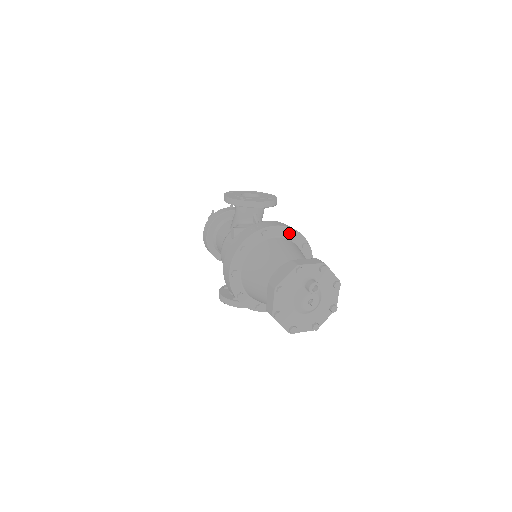
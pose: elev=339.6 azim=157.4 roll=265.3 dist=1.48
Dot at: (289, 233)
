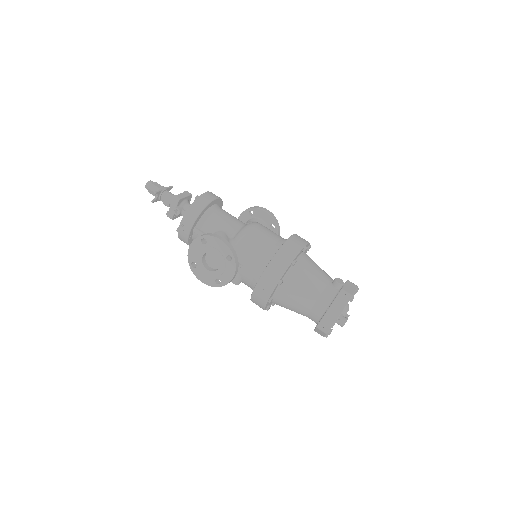
Dot at: (281, 283)
